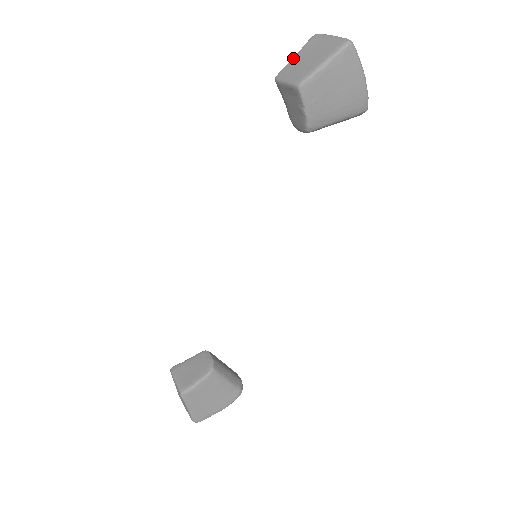
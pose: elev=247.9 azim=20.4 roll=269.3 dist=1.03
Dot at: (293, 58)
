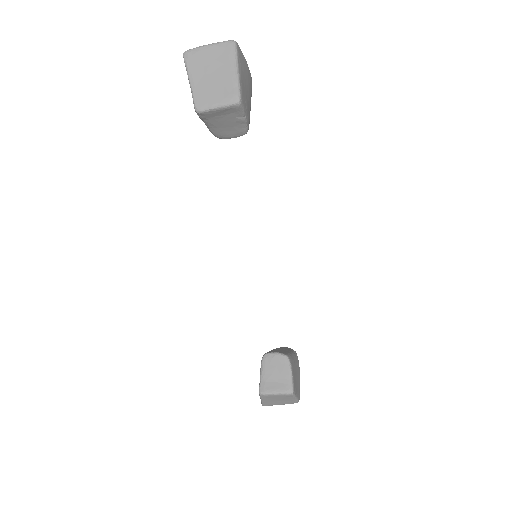
Dot at: (192, 84)
